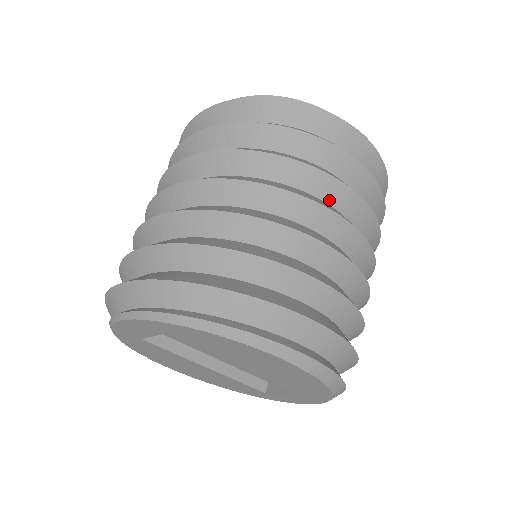
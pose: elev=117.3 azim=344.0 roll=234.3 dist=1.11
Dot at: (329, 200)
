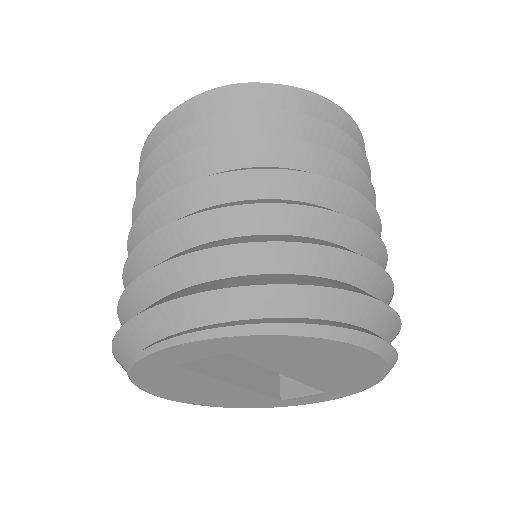
Dot at: occluded
